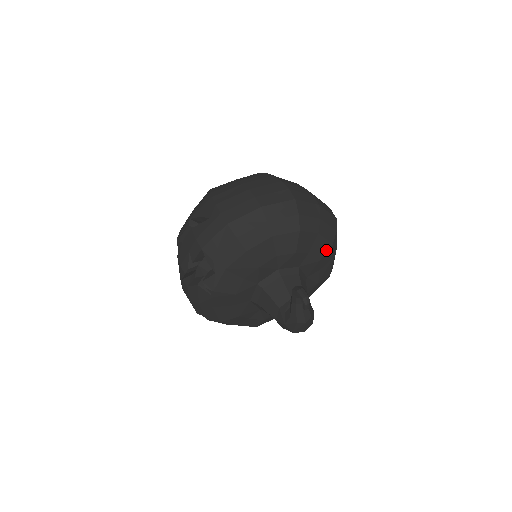
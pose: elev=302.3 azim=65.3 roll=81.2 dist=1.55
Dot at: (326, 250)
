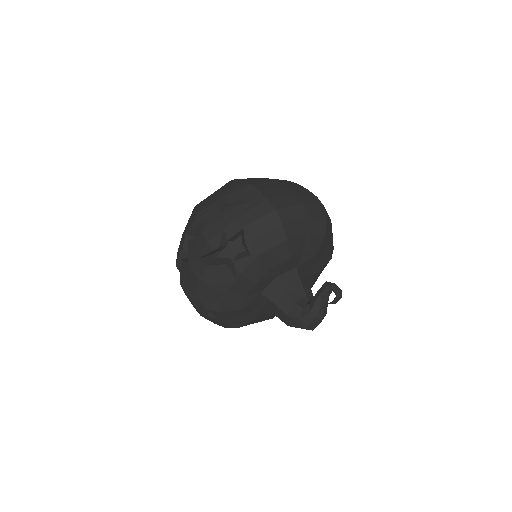
Dot at: (327, 262)
